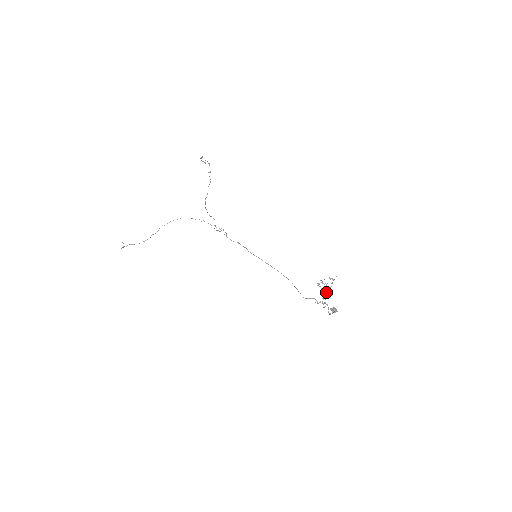
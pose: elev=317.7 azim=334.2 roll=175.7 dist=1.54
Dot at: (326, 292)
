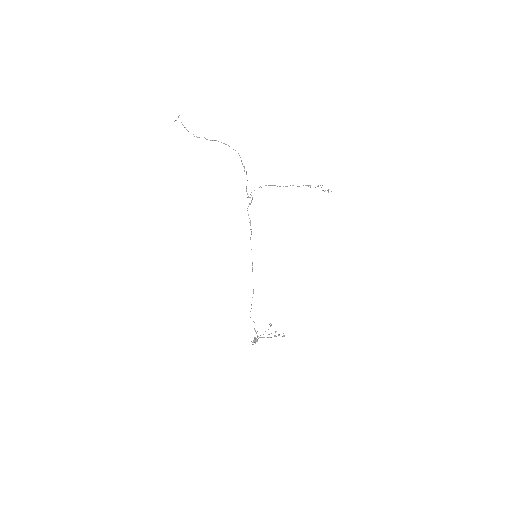
Dot at: (269, 334)
